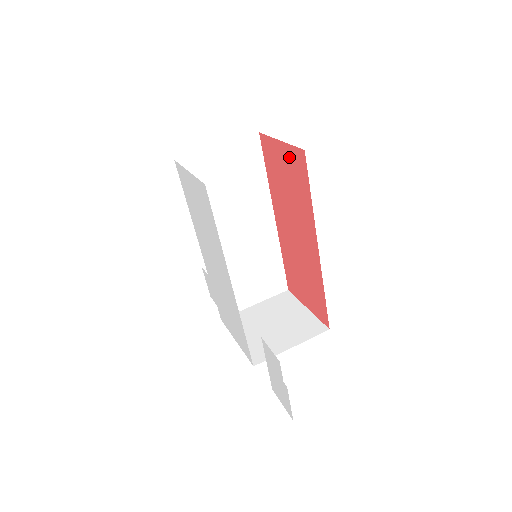
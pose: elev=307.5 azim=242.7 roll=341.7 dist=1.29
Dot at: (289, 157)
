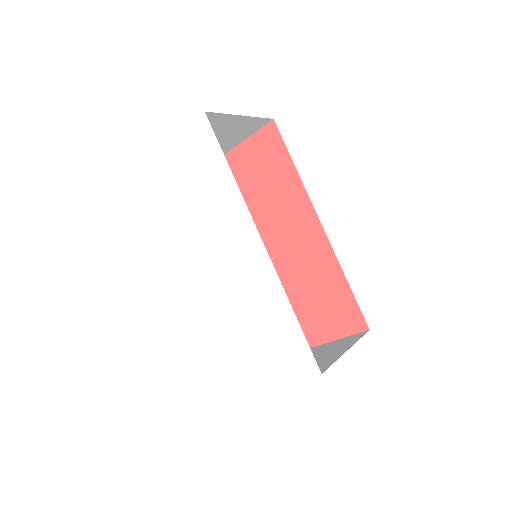
Dot at: (253, 150)
